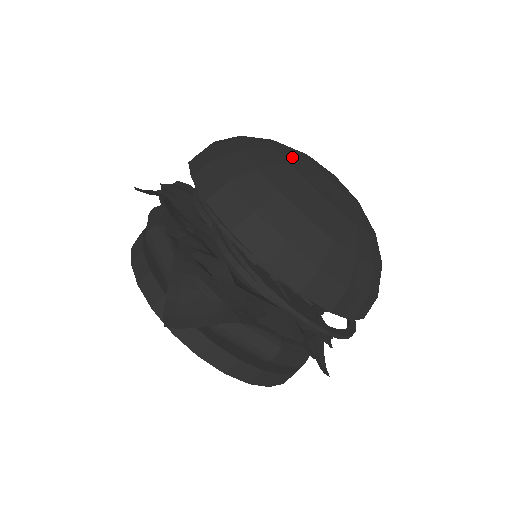
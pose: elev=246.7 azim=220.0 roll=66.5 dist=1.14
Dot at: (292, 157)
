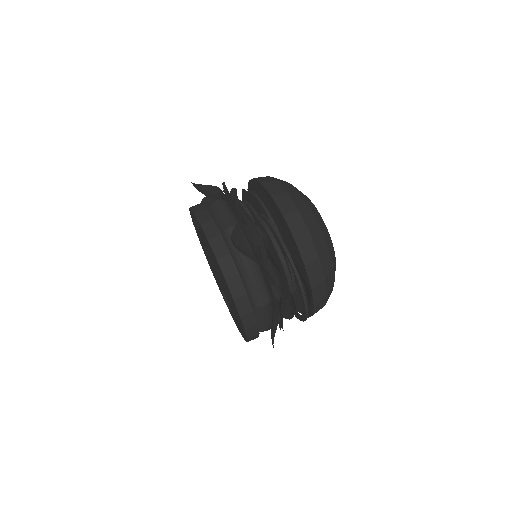
Dot at: occluded
